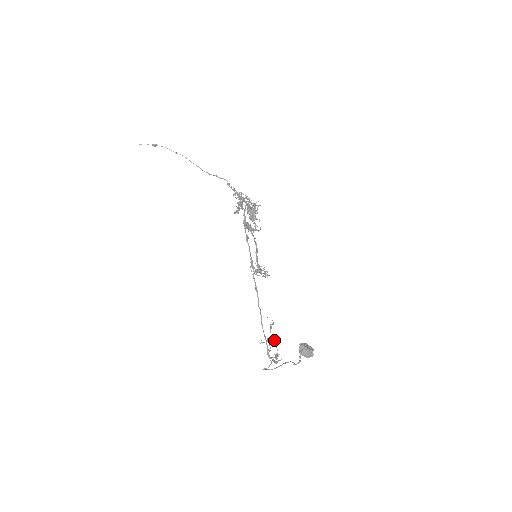
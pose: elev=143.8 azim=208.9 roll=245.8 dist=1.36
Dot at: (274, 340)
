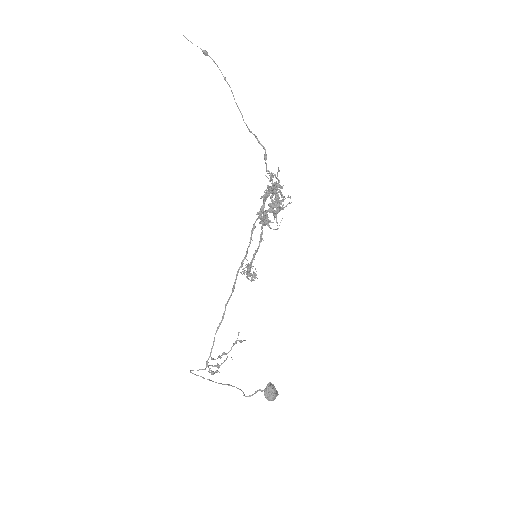
Dot at: occluded
